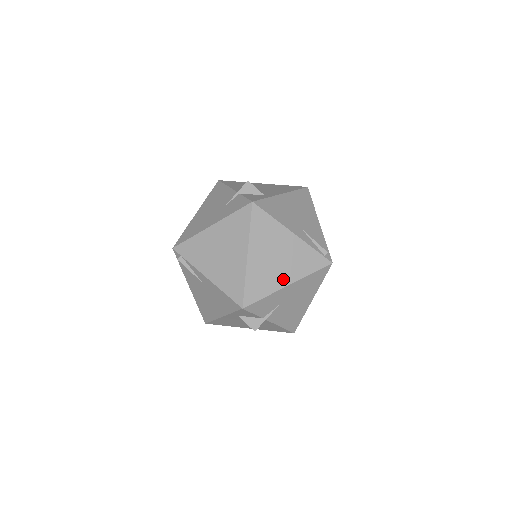
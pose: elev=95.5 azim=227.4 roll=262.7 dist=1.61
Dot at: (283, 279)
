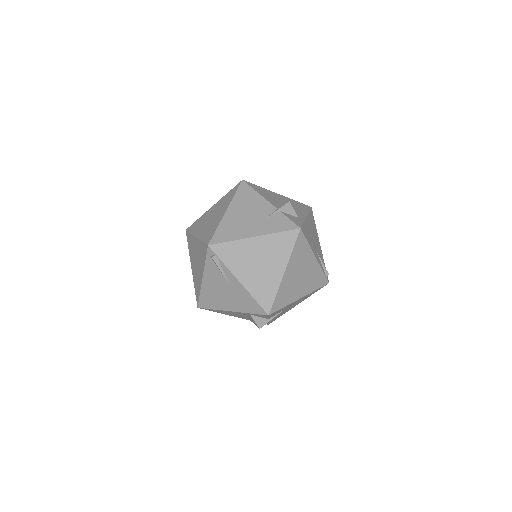
Dot at: (299, 293)
